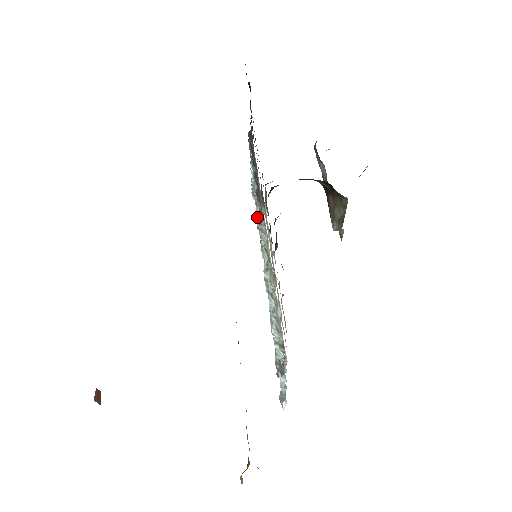
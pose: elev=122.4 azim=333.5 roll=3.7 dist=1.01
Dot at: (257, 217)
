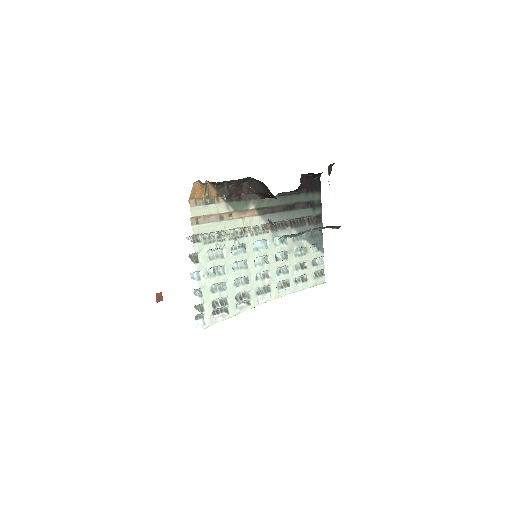
Dot at: (301, 277)
